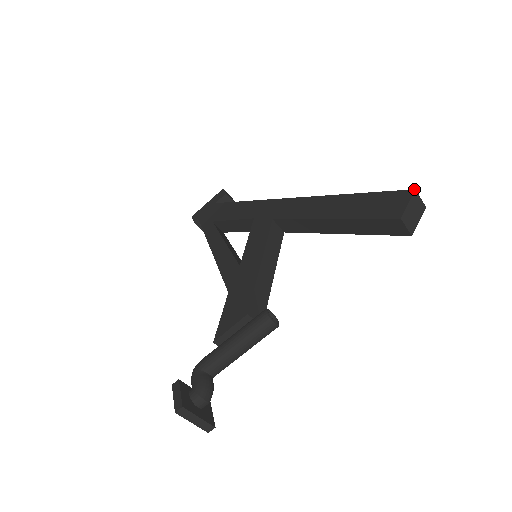
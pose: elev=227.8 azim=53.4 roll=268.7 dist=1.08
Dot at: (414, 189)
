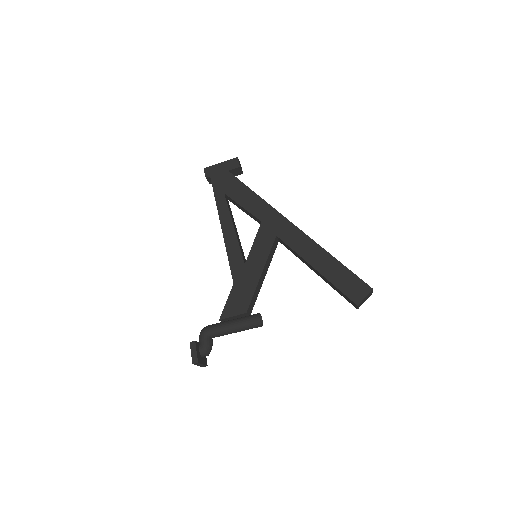
Dot at: (372, 288)
